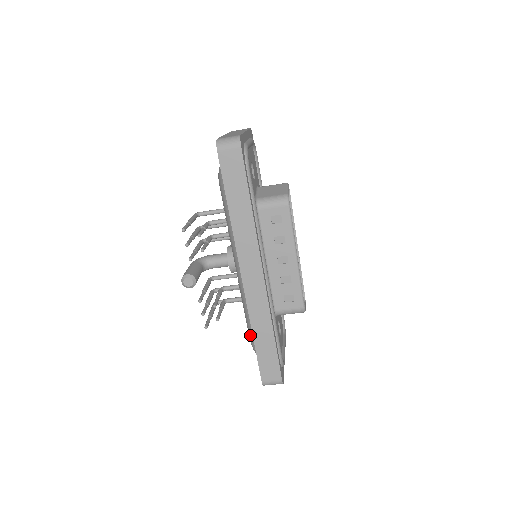
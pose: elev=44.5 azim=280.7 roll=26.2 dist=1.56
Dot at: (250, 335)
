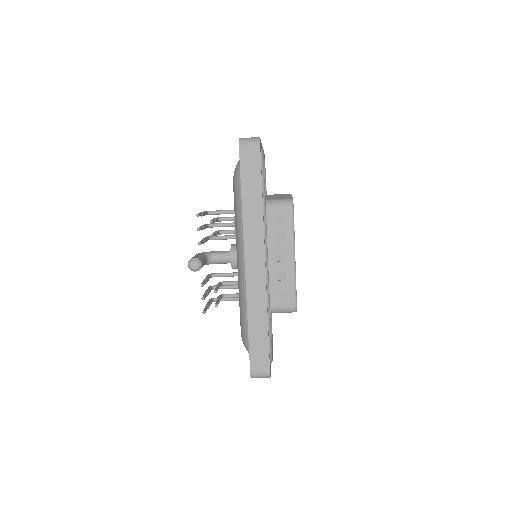
Dot at: (243, 328)
